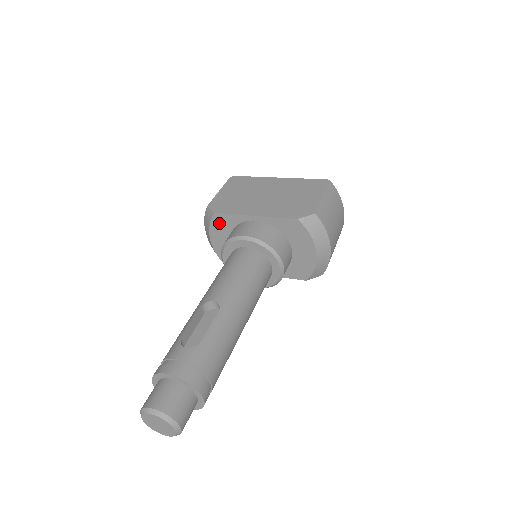
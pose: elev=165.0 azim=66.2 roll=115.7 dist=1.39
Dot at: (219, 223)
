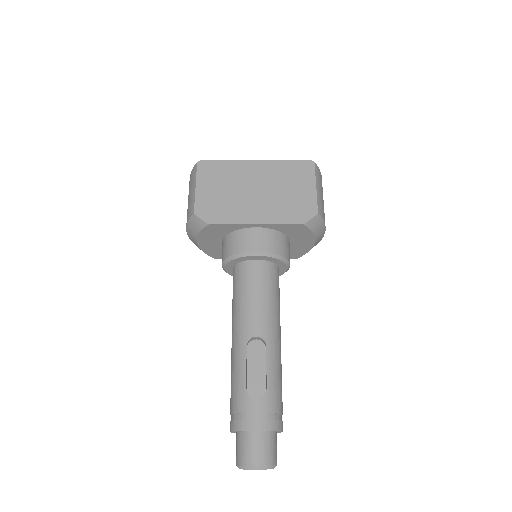
Dot at: (212, 231)
